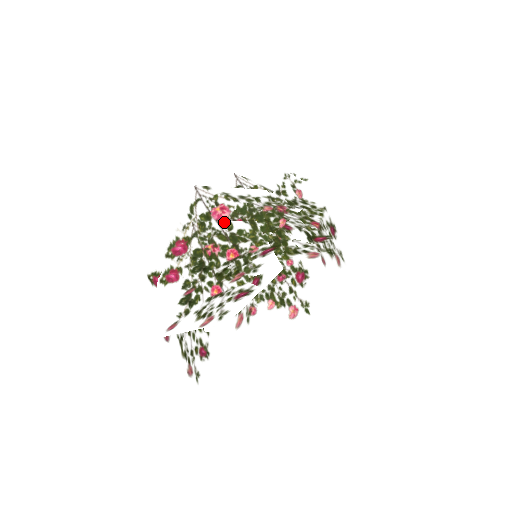
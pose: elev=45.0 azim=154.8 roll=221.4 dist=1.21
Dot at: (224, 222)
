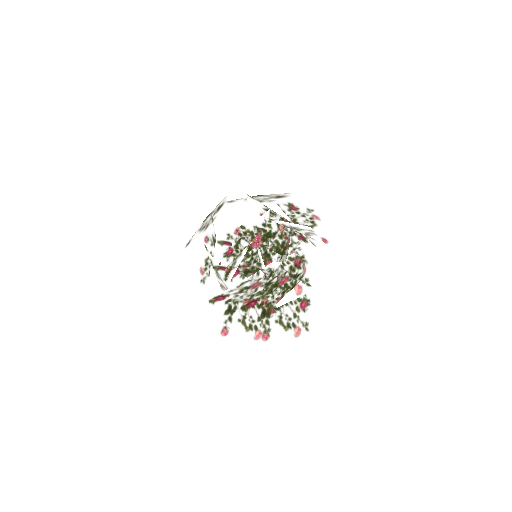
Dot at: (283, 286)
